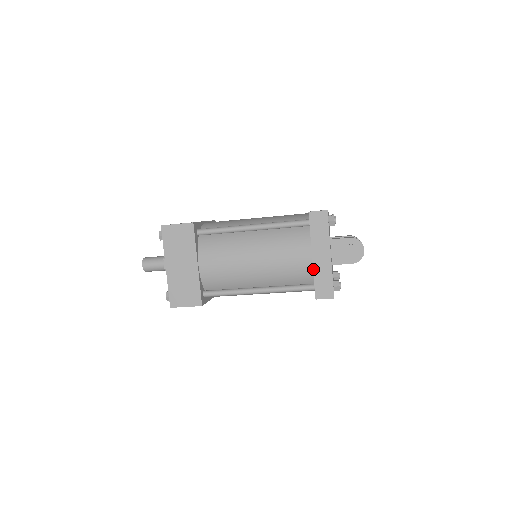
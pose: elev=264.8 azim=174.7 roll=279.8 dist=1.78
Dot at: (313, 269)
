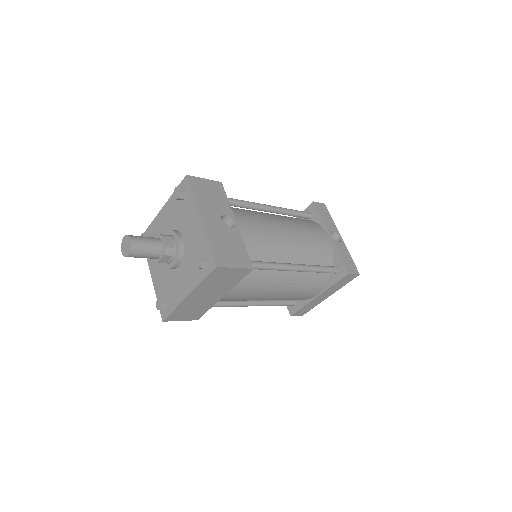
Dot at: (309, 303)
